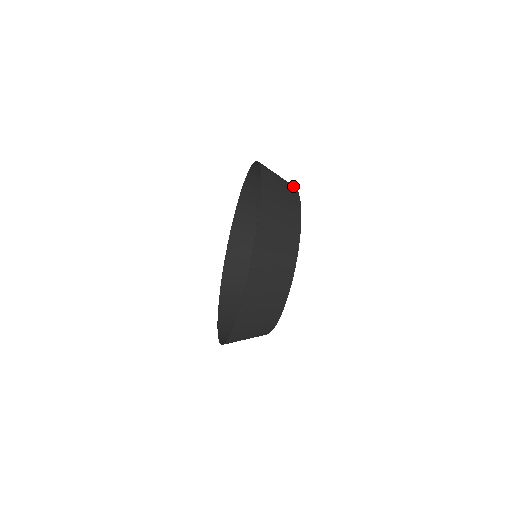
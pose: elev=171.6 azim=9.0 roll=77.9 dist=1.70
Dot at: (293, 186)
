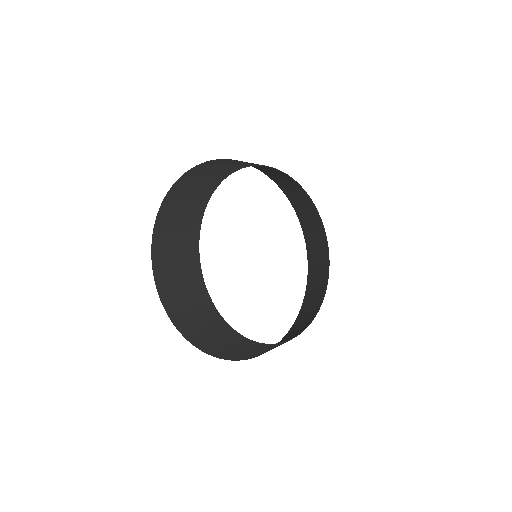
Dot at: (204, 200)
